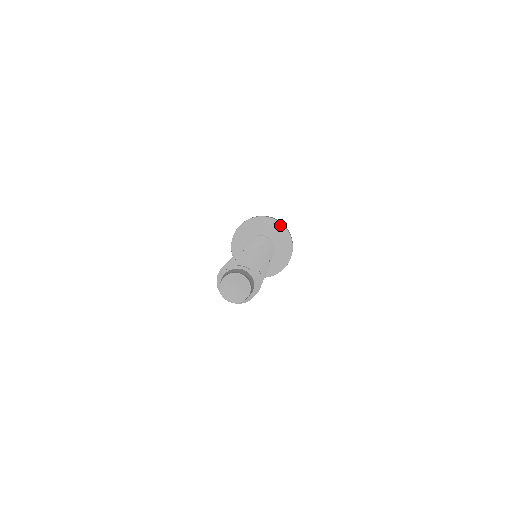
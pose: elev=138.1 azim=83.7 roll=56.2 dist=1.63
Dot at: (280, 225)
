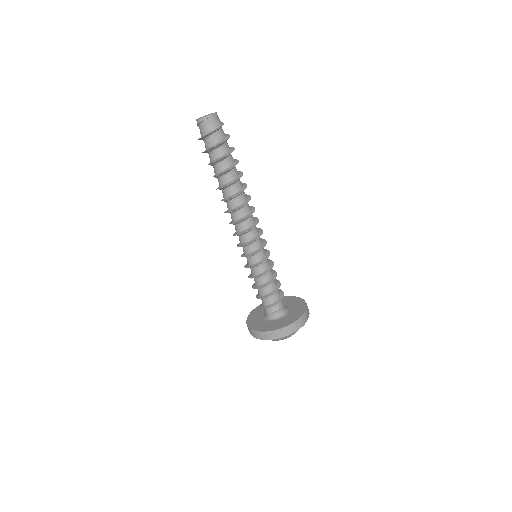
Dot at: (299, 299)
